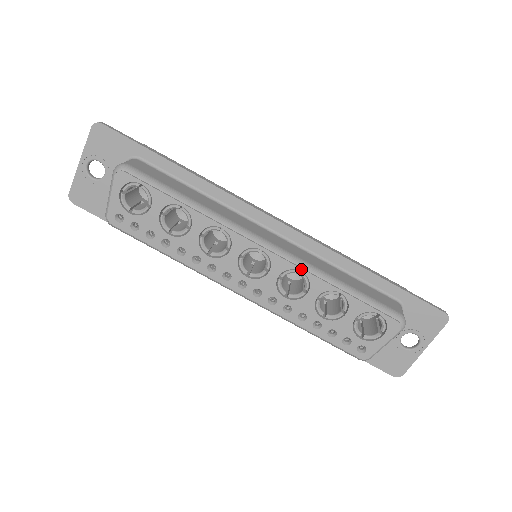
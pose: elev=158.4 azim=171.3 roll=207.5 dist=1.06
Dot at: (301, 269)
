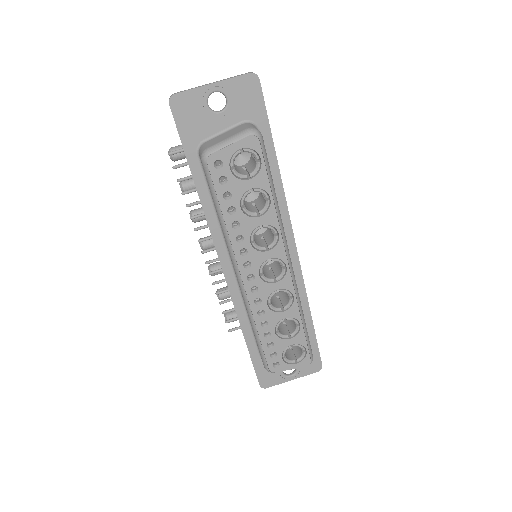
Dot at: (295, 295)
